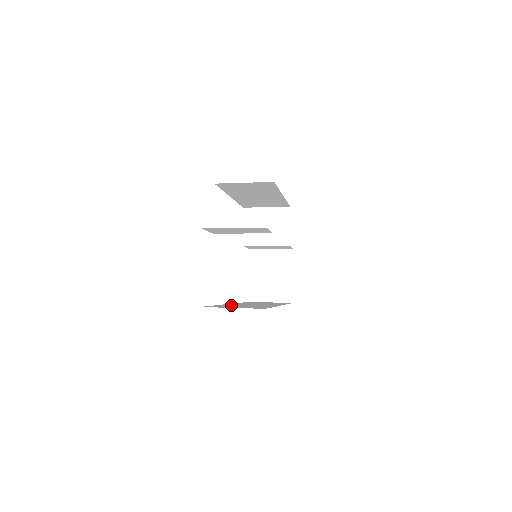
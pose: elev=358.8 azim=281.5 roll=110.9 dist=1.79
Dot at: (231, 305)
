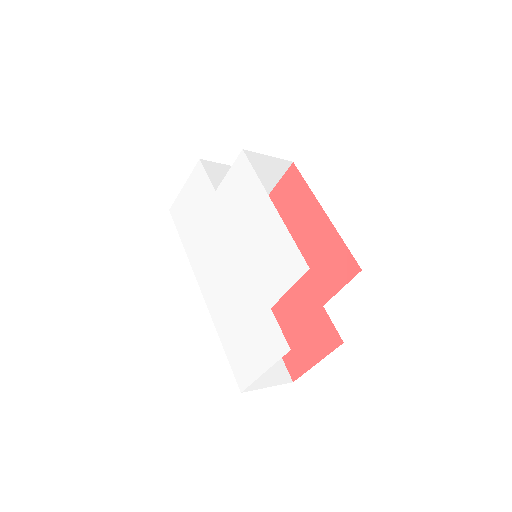
Dot at: occluded
